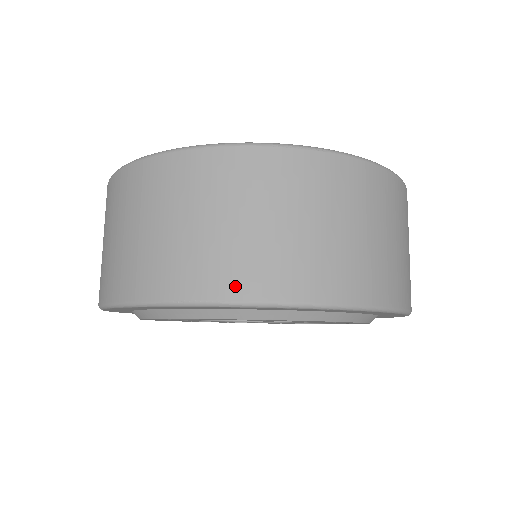
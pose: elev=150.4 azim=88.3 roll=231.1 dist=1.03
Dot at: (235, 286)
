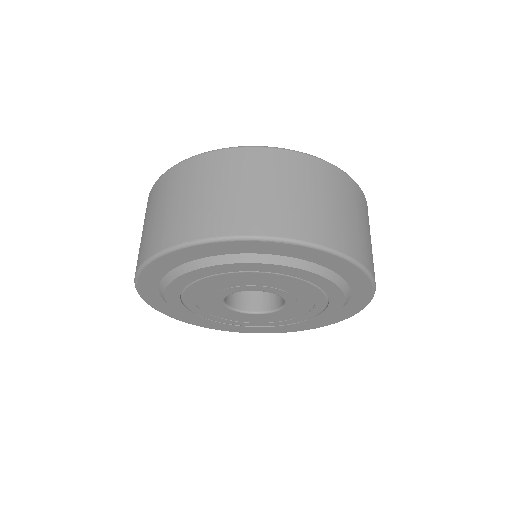
Dot at: (224, 227)
